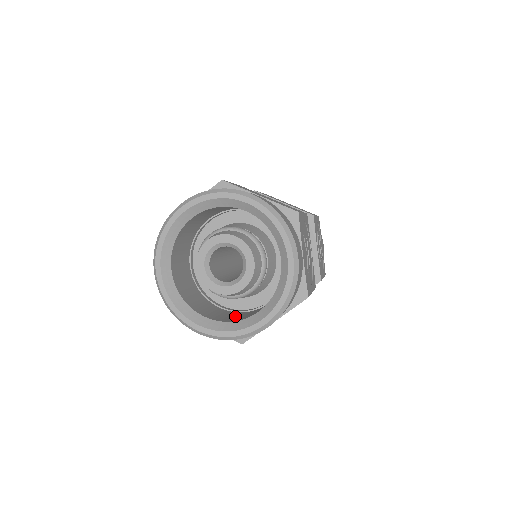
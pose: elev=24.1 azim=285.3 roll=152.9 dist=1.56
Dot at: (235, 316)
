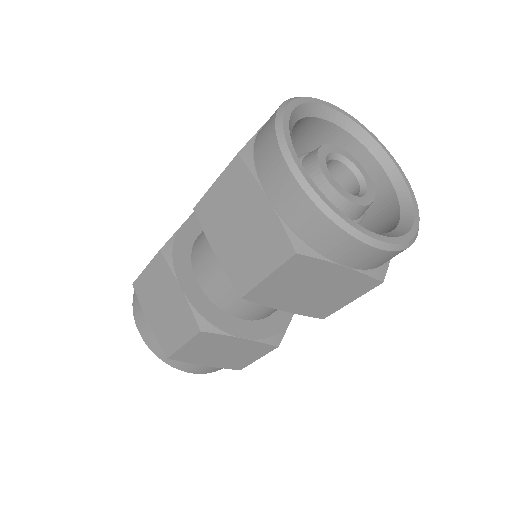
Dot at: occluded
